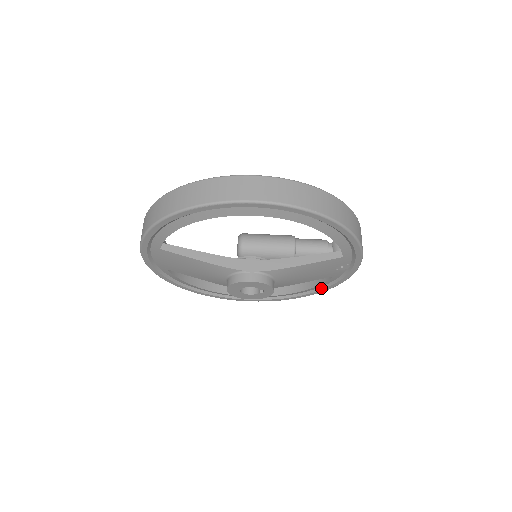
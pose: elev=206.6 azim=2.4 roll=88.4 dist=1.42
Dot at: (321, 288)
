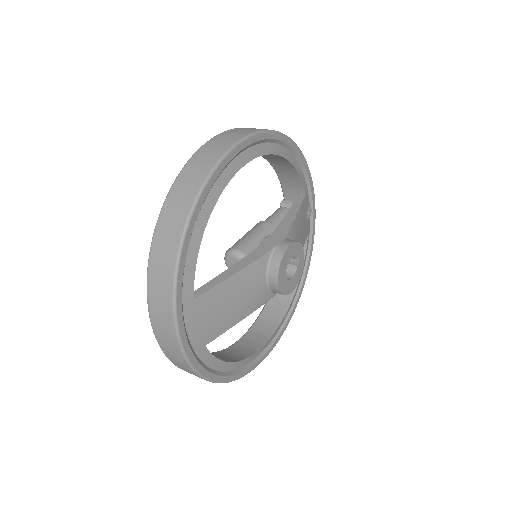
Dot at: (305, 267)
